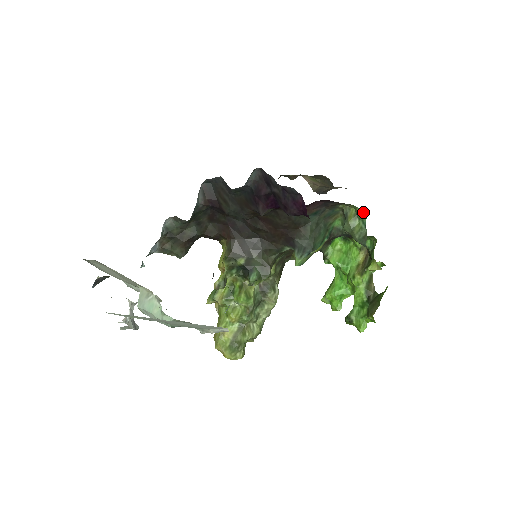
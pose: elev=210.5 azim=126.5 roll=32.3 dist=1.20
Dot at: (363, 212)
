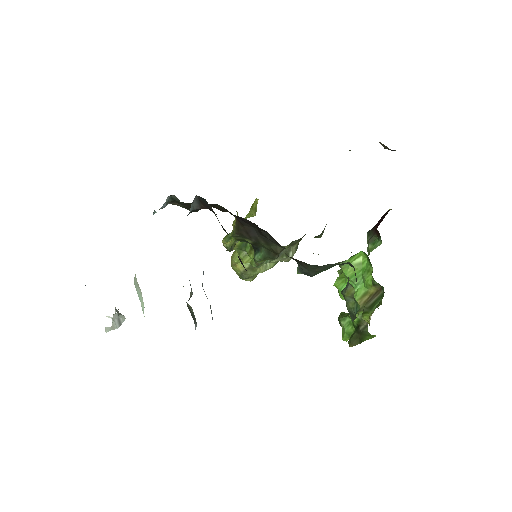
Dot at: (358, 304)
